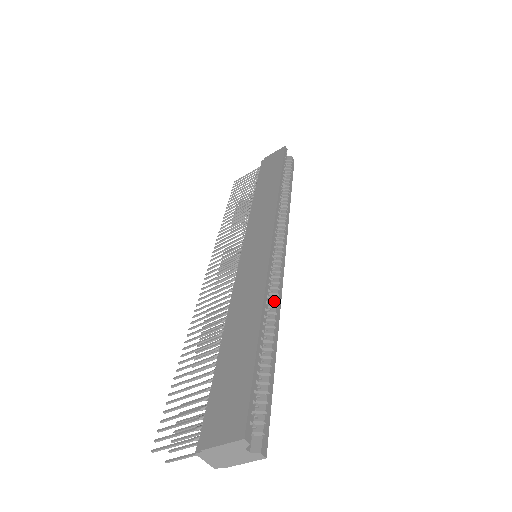
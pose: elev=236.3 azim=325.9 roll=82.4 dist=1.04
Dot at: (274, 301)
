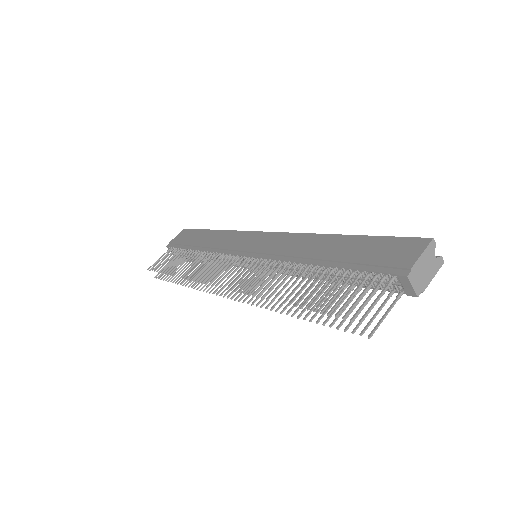
Dot at: occluded
